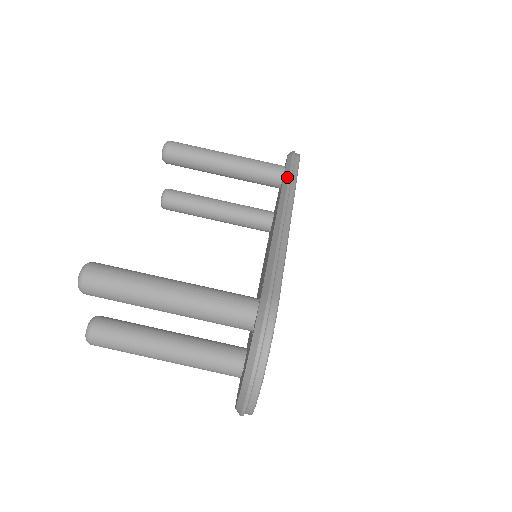
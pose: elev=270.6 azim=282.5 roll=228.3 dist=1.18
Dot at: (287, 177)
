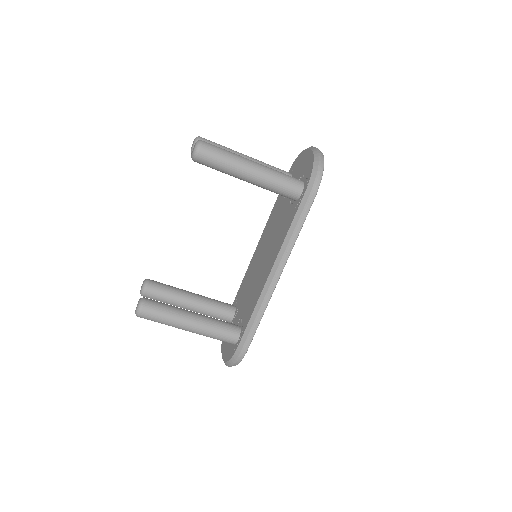
Dot at: (293, 229)
